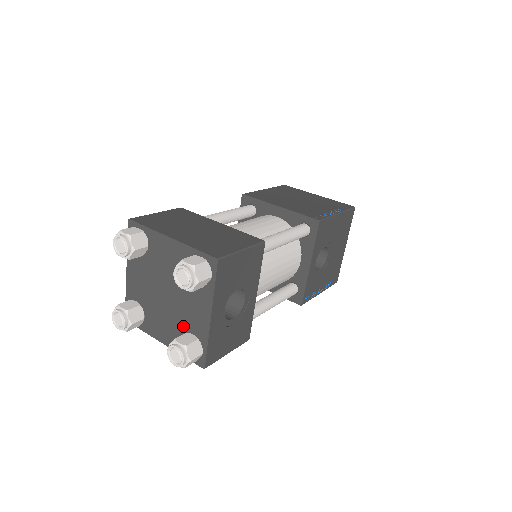
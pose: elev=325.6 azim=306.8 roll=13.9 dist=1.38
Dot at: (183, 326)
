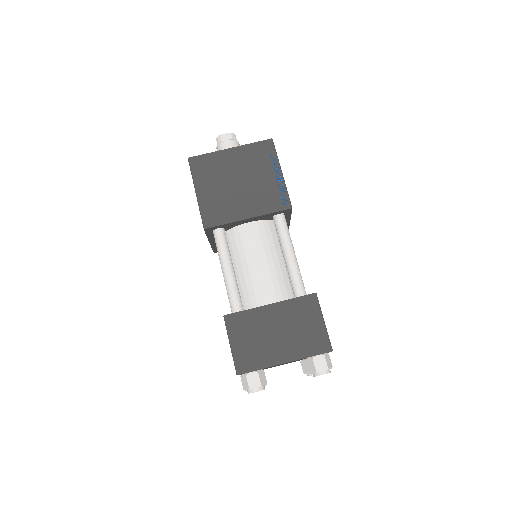
Dot at: occluded
